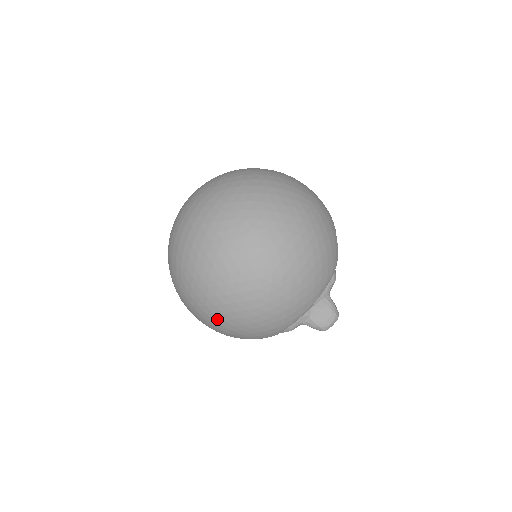
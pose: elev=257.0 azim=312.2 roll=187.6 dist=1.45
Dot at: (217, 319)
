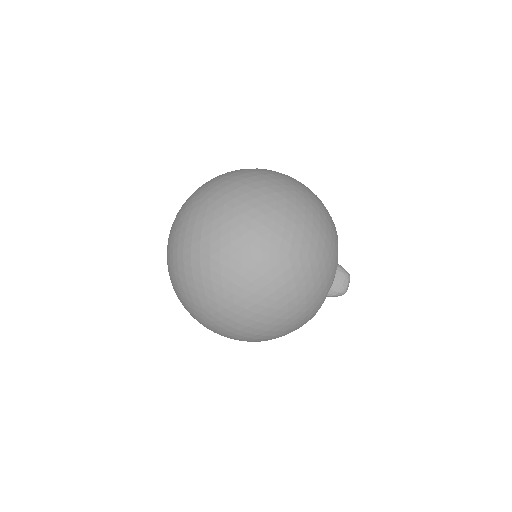
Dot at: (261, 326)
